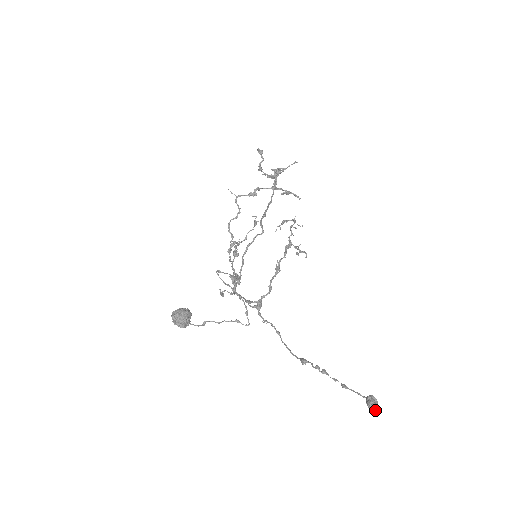
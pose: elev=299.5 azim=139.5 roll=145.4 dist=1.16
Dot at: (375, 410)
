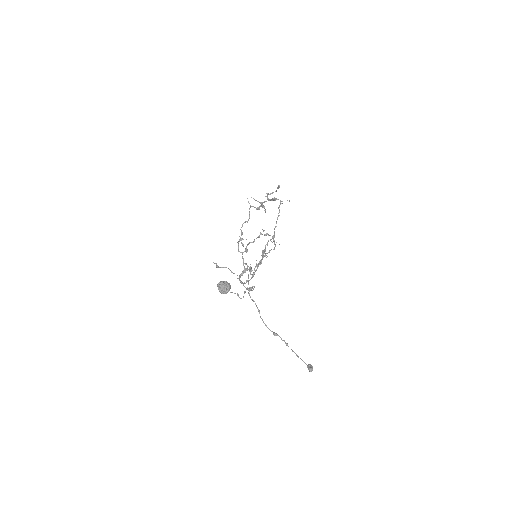
Dot at: occluded
